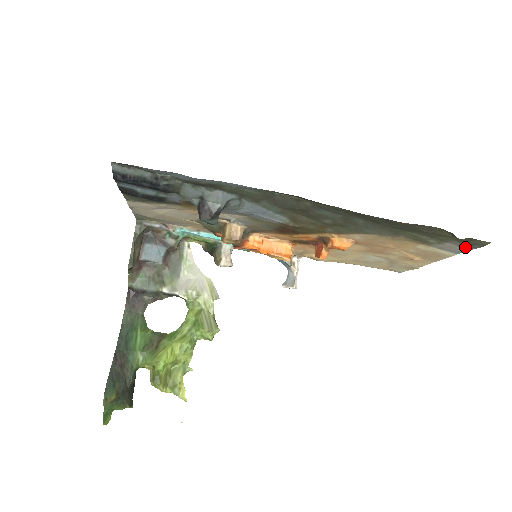
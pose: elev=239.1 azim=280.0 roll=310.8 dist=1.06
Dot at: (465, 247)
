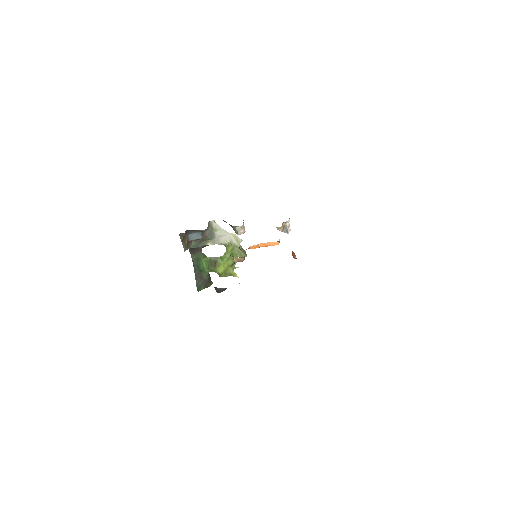
Dot at: occluded
